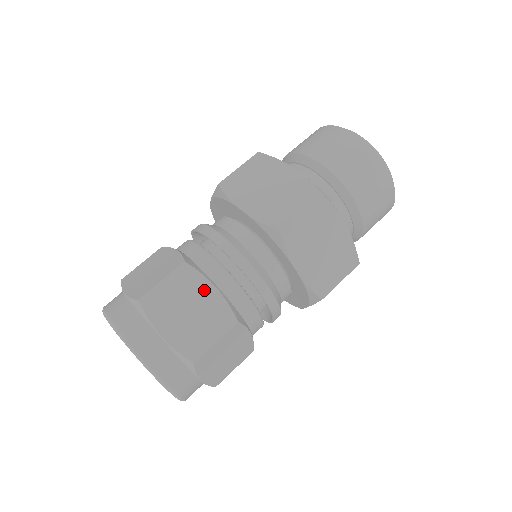
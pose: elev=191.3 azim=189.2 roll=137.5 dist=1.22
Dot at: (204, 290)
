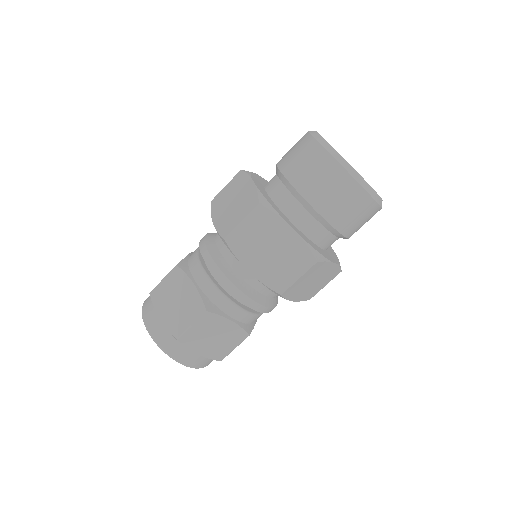
Dot at: (187, 286)
